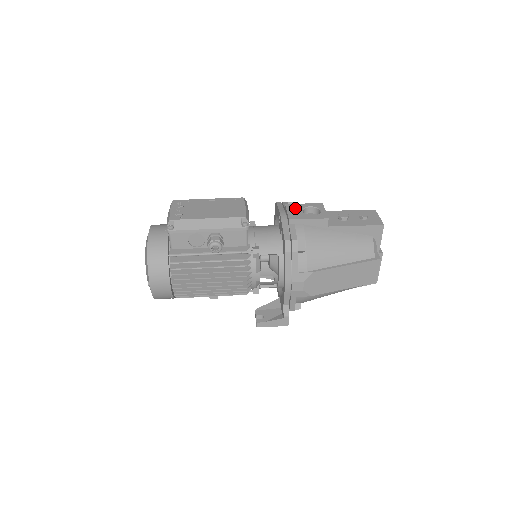
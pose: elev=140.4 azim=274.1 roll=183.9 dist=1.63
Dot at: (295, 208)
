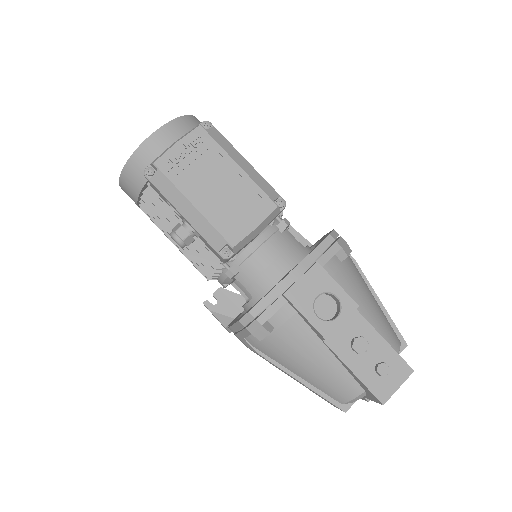
Dot at: (317, 282)
